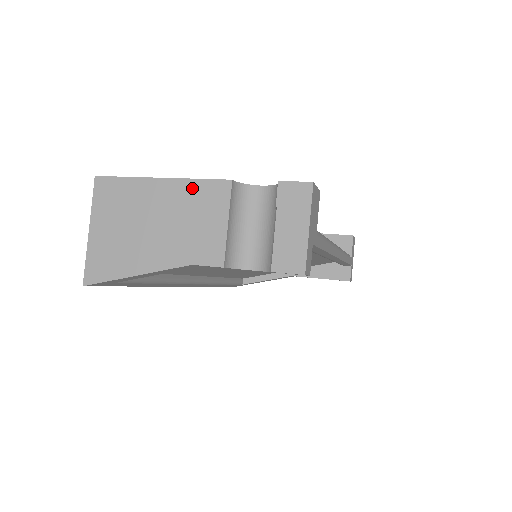
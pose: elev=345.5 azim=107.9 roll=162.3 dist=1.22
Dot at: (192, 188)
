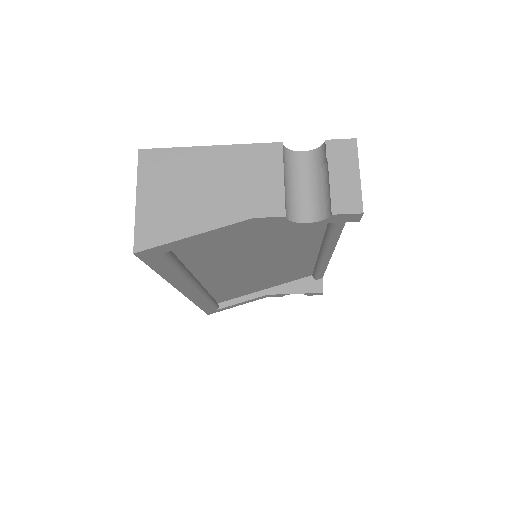
Dot at: (244, 152)
